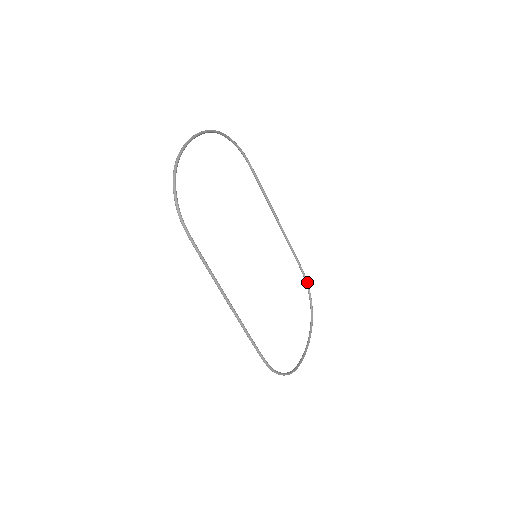
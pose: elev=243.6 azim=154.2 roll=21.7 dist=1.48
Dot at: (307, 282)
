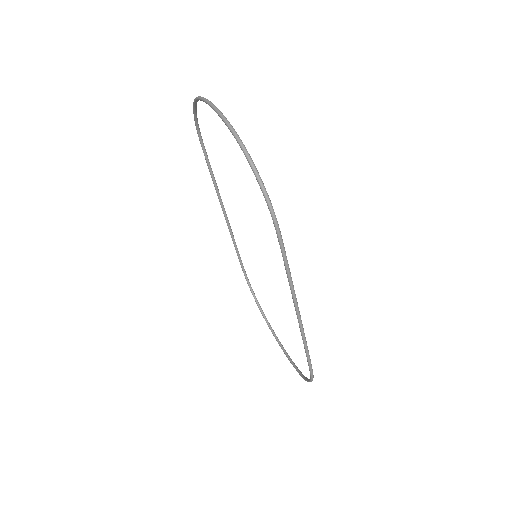
Dot at: (248, 279)
